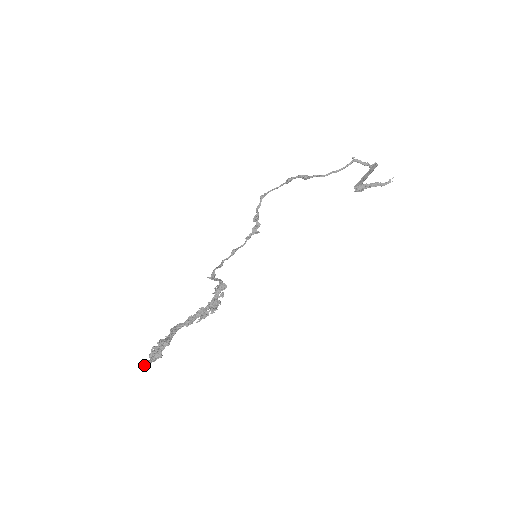
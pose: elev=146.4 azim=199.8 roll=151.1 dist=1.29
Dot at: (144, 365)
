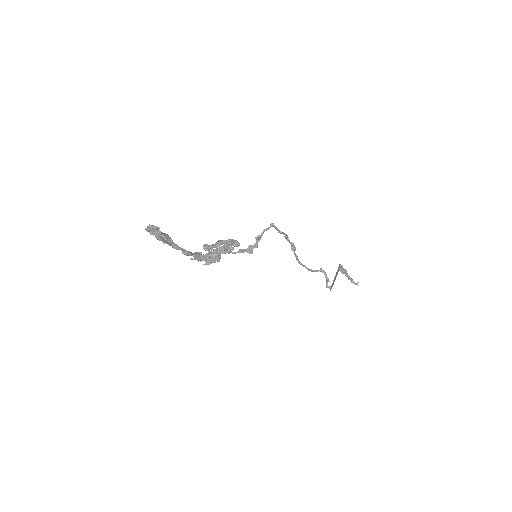
Dot at: (153, 226)
